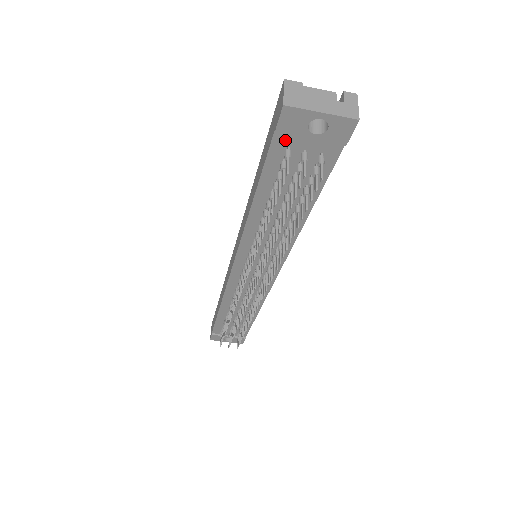
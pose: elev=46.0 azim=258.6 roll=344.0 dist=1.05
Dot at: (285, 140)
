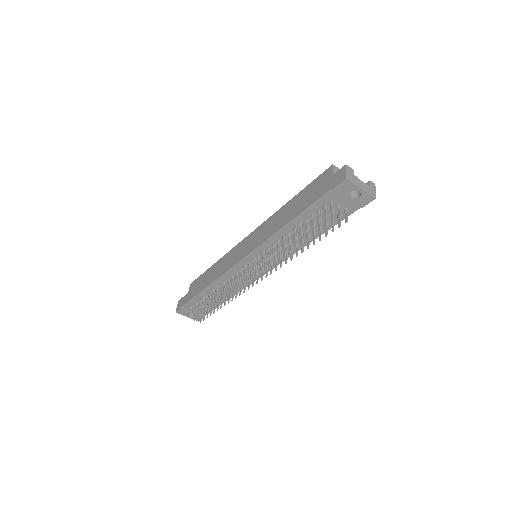
Dot at: (334, 195)
